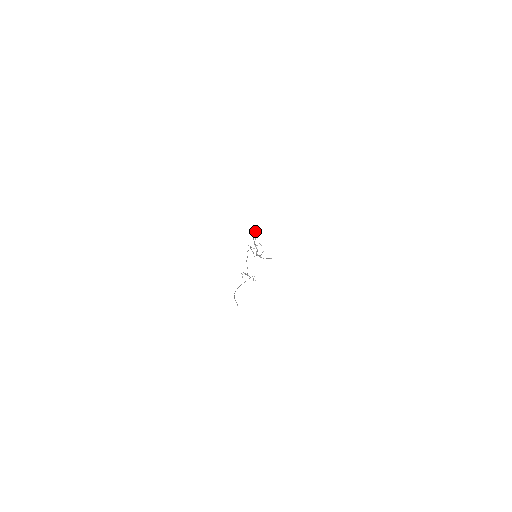
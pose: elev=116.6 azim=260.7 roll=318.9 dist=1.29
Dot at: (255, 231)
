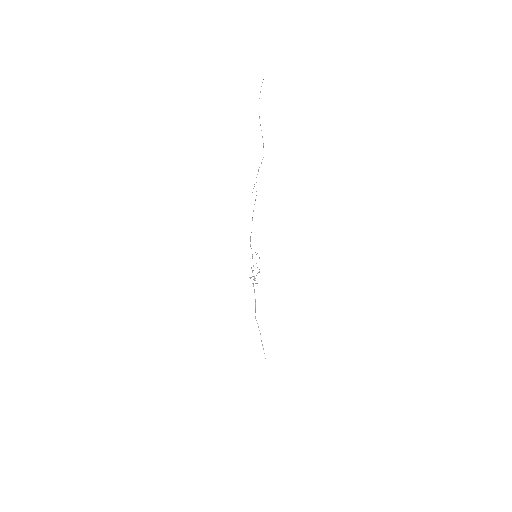
Dot at: (252, 276)
